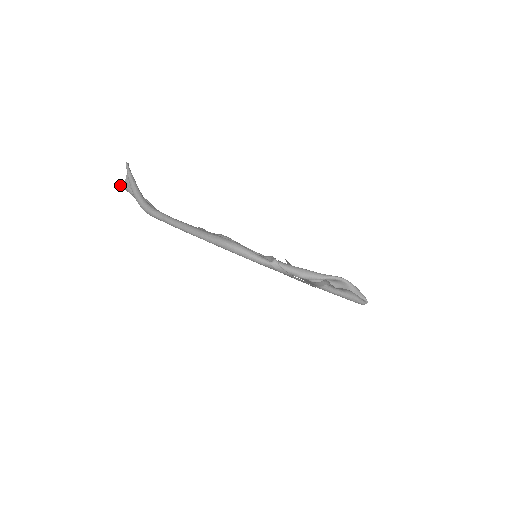
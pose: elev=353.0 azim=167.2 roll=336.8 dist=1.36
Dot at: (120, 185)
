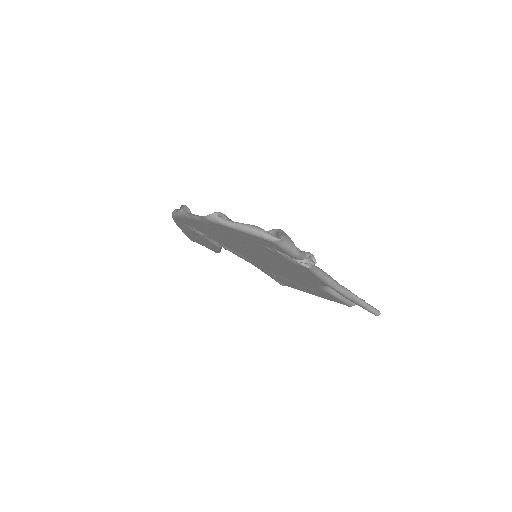
Dot at: occluded
